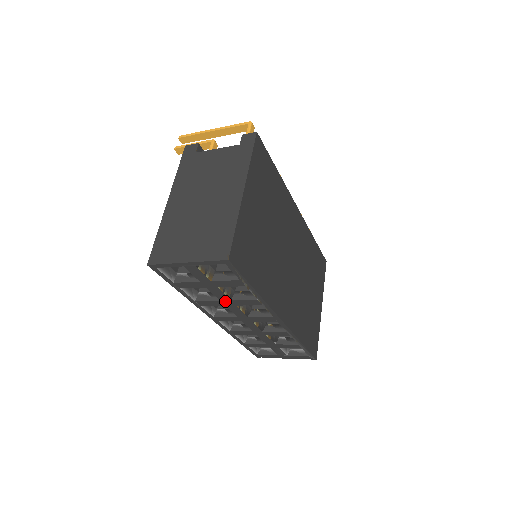
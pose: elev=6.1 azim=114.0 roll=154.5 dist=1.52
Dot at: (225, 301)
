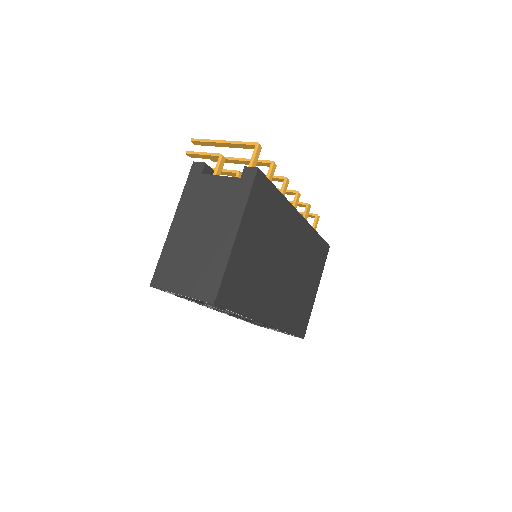
Dot at: occluded
